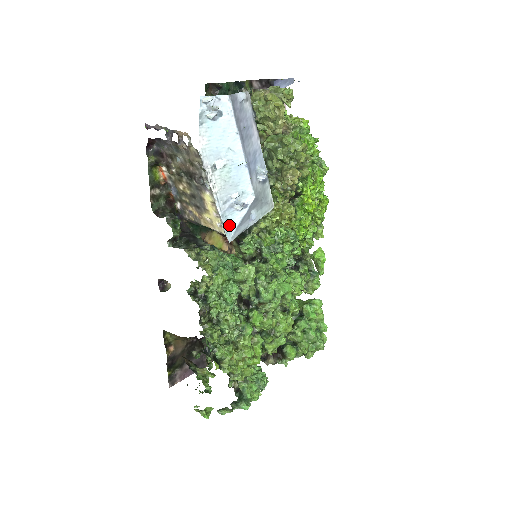
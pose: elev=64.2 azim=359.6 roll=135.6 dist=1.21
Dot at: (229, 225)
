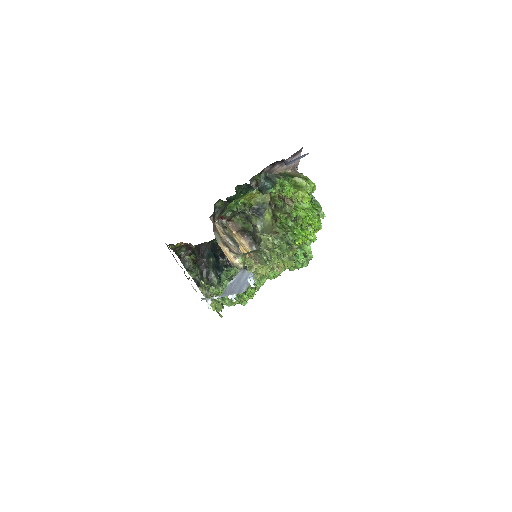
Dot at: occluded
